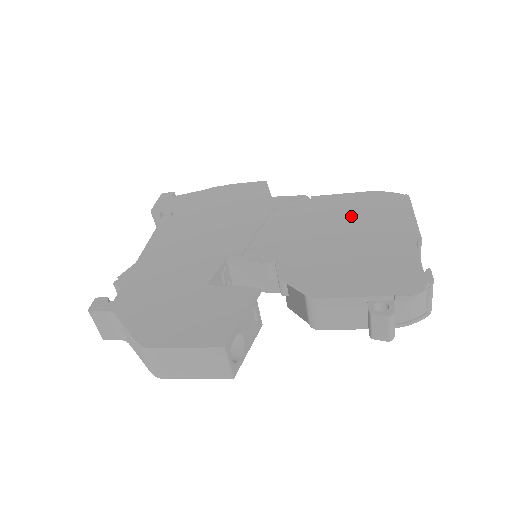
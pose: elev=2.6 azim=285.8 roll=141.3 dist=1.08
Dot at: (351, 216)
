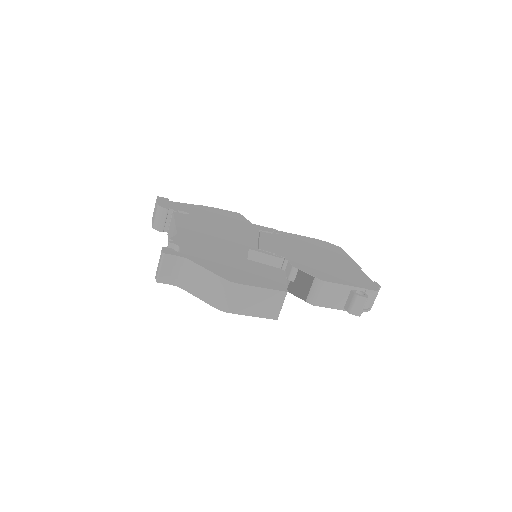
Dot at: (314, 248)
